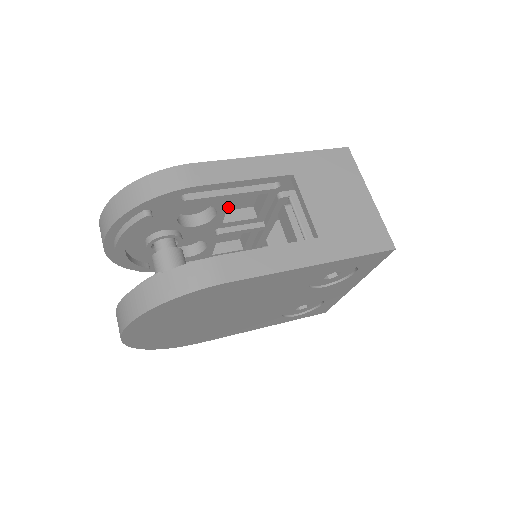
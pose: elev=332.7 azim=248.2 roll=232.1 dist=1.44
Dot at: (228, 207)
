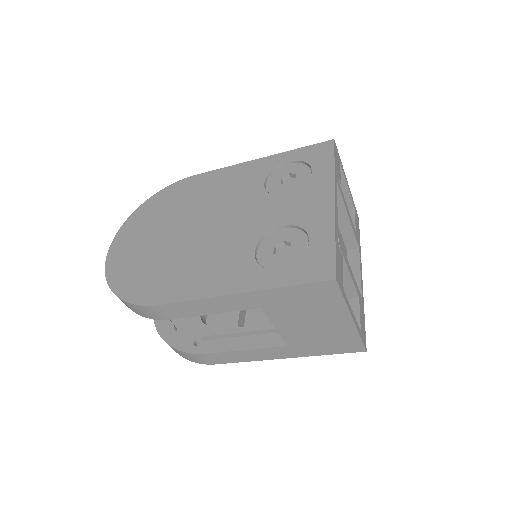
Dot at: occluded
